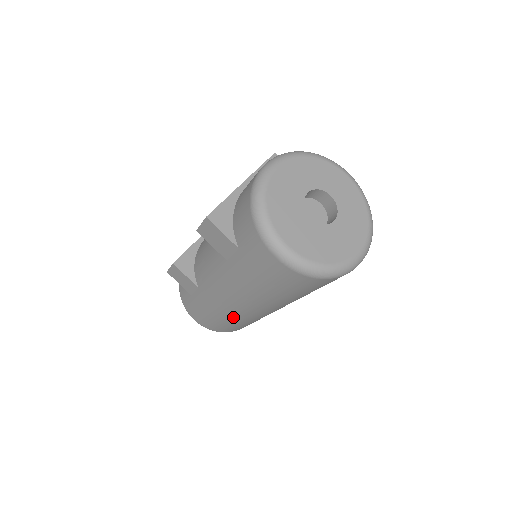
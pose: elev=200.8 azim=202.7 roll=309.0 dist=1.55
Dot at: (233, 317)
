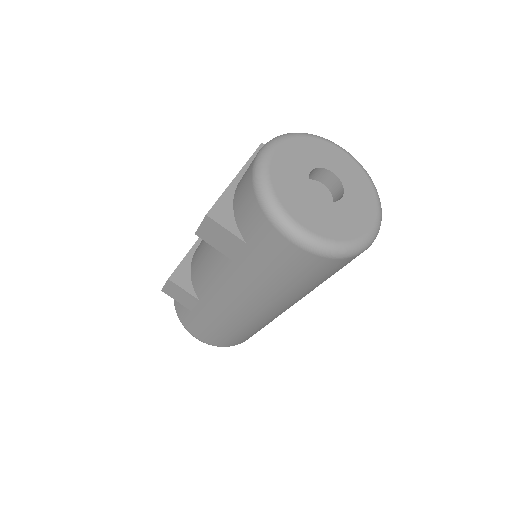
Dot at: (242, 325)
